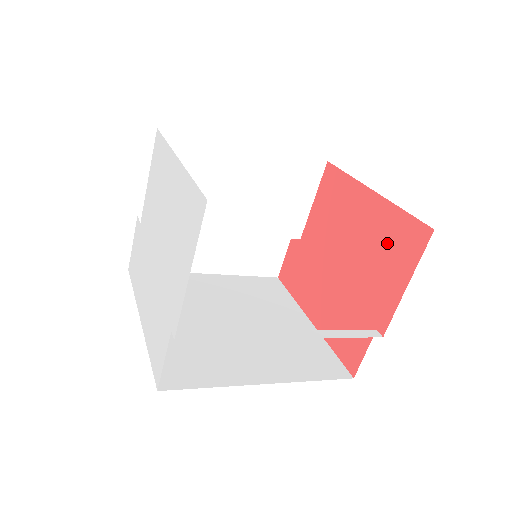
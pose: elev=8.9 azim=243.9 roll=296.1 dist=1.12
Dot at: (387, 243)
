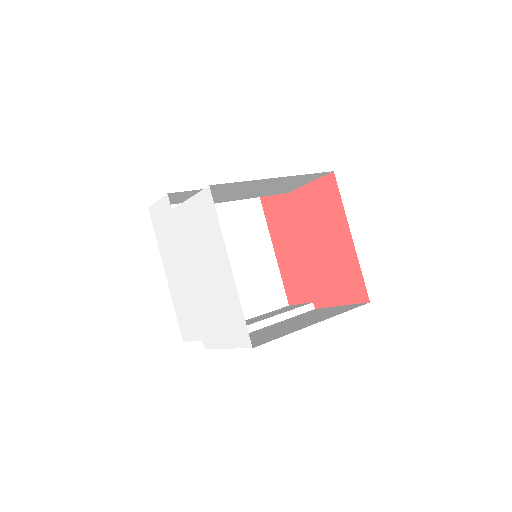
Dot at: (343, 275)
